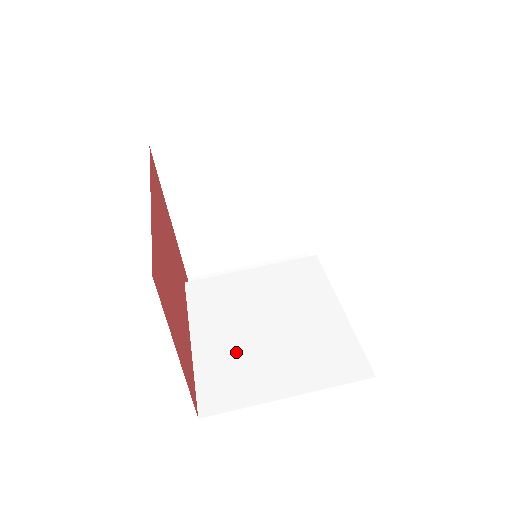
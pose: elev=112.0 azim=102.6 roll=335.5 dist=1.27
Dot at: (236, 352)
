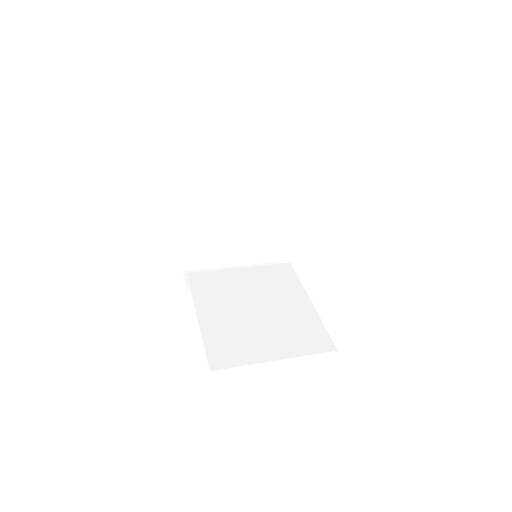
Dot at: (234, 327)
